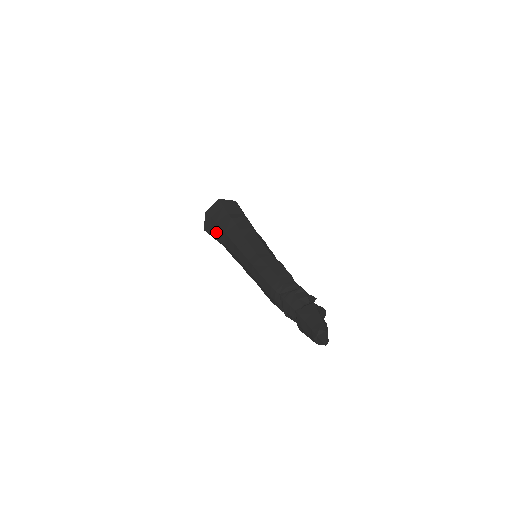
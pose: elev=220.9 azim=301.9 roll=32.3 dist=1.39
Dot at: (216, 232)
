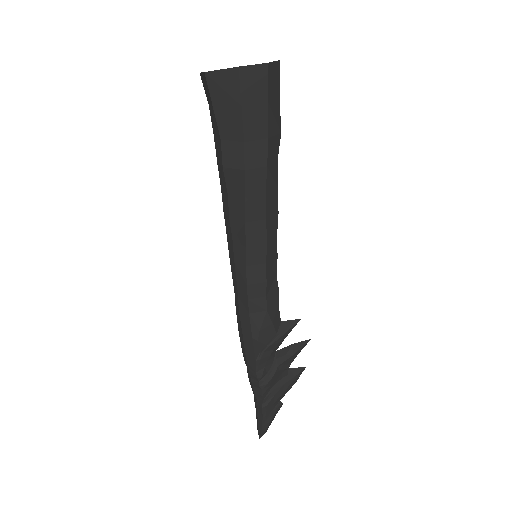
Dot at: occluded
